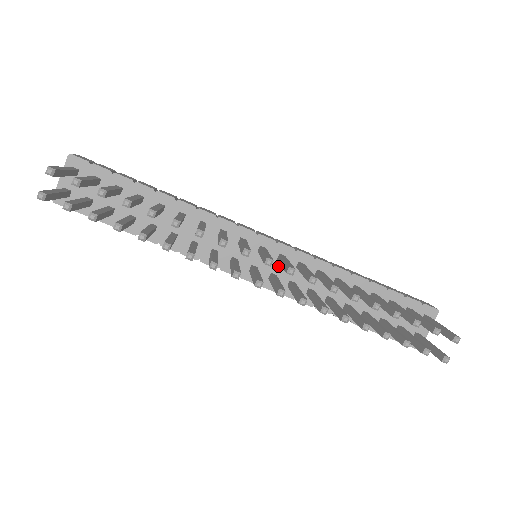
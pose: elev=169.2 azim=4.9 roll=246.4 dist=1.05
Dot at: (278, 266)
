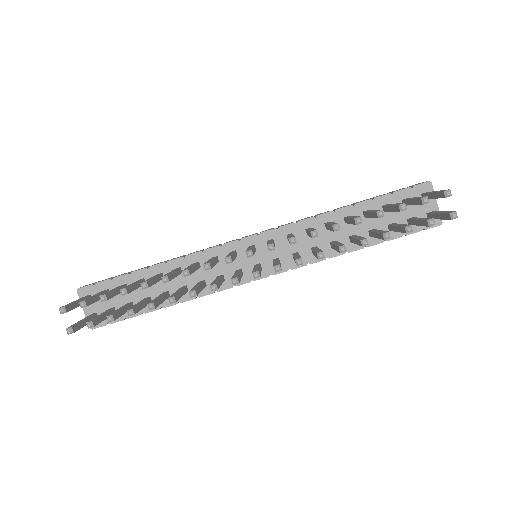
Dot at: (274, 250)
